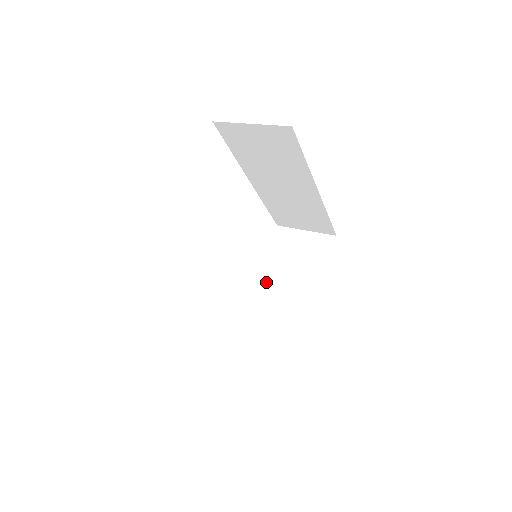
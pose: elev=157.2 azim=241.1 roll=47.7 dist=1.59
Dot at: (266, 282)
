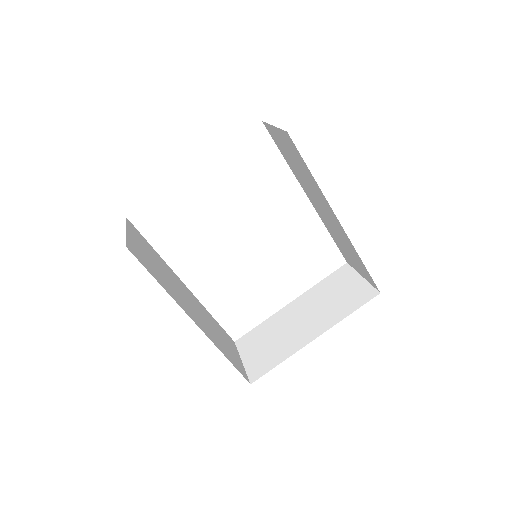
Dot at: (298, 305)
